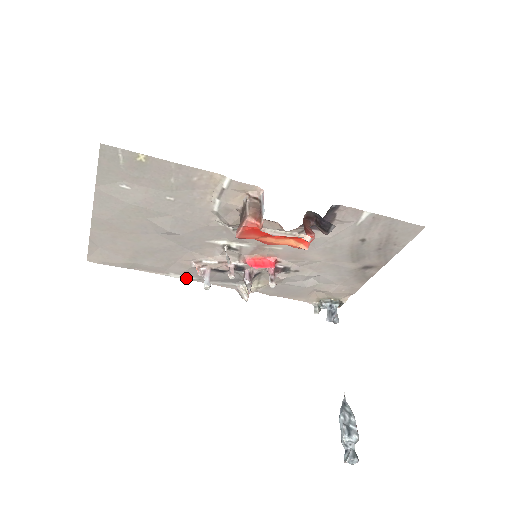
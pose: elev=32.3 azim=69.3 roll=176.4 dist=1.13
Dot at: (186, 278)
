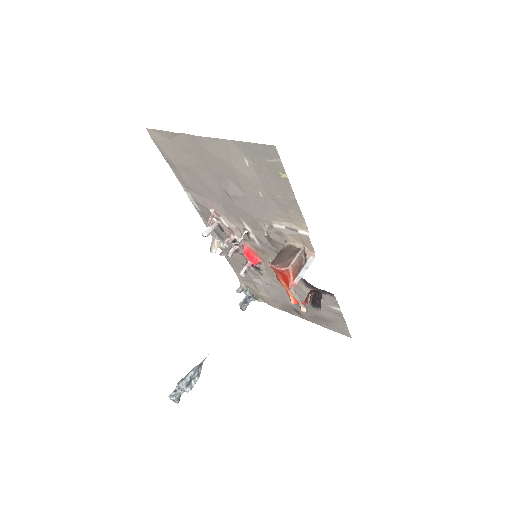
Dot at: (194, 203)
